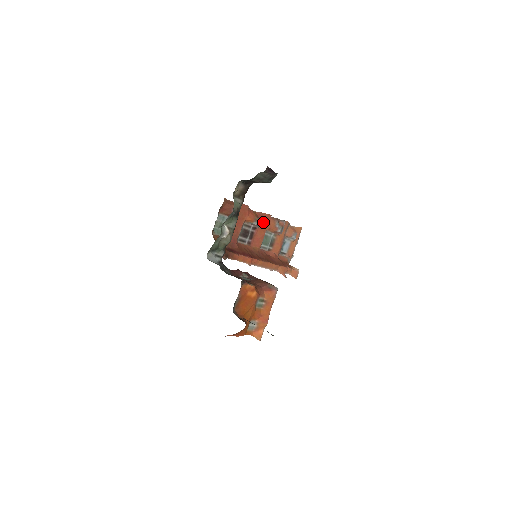
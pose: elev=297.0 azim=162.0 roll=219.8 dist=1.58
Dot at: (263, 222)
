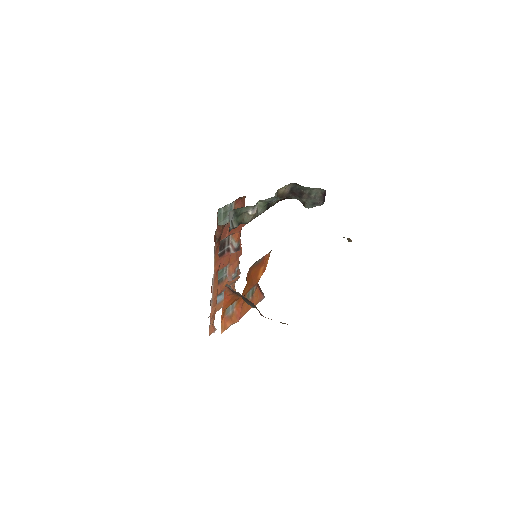
Dot at: (235, 253)
